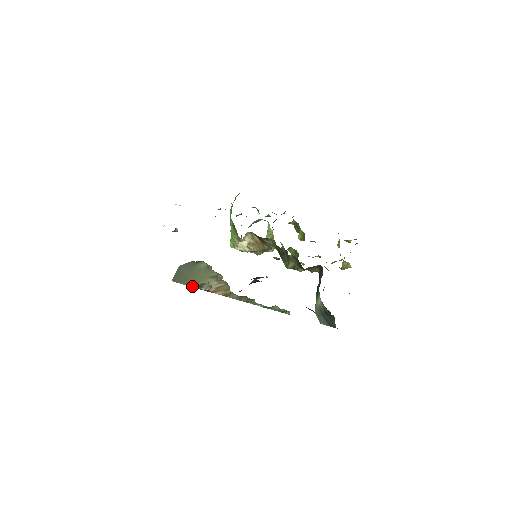
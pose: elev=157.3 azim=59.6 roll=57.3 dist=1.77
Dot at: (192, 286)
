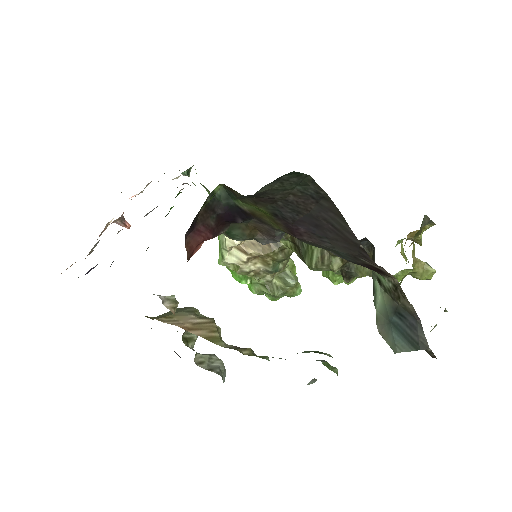
Dot at: (148, 317)
